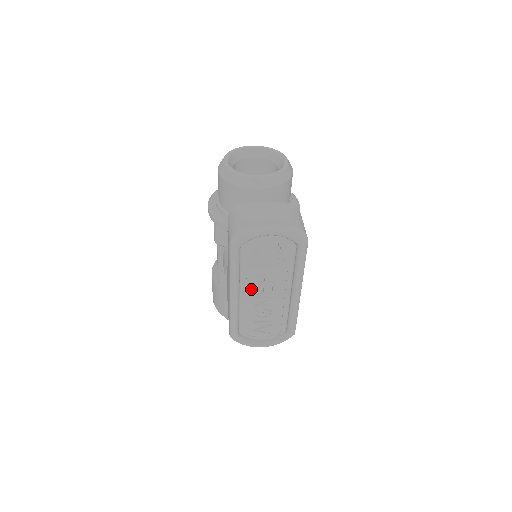
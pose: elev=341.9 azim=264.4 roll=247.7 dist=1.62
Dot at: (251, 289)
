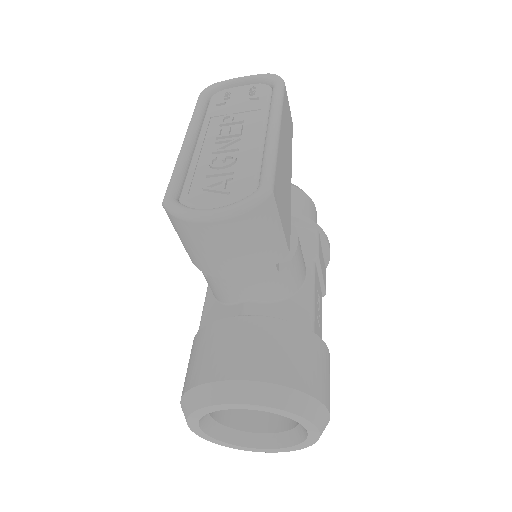
Dot at: (212, 136)
